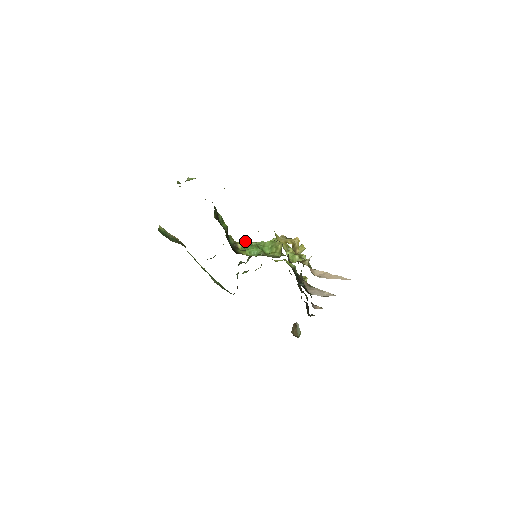
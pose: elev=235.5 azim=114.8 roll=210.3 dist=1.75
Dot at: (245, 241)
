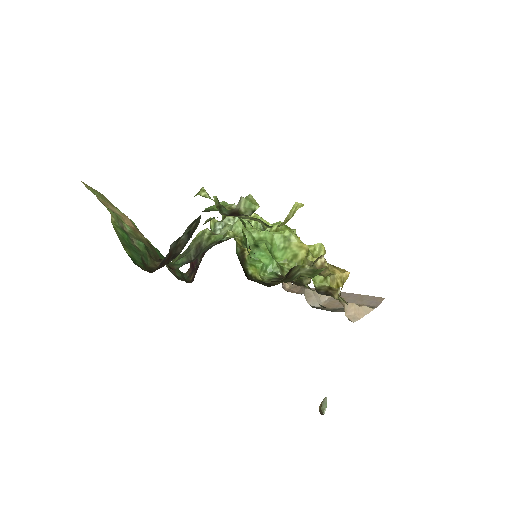
Dot at: (242, 228)
